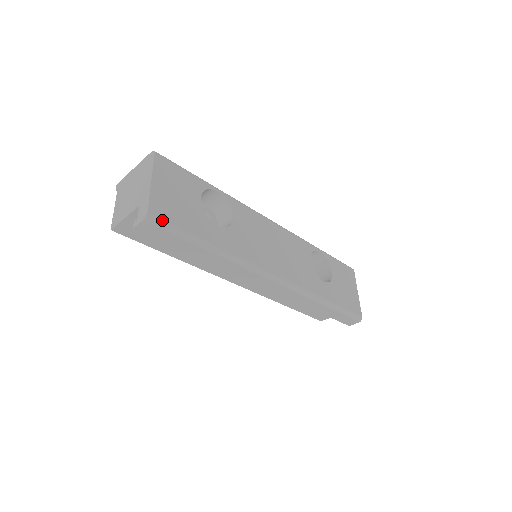
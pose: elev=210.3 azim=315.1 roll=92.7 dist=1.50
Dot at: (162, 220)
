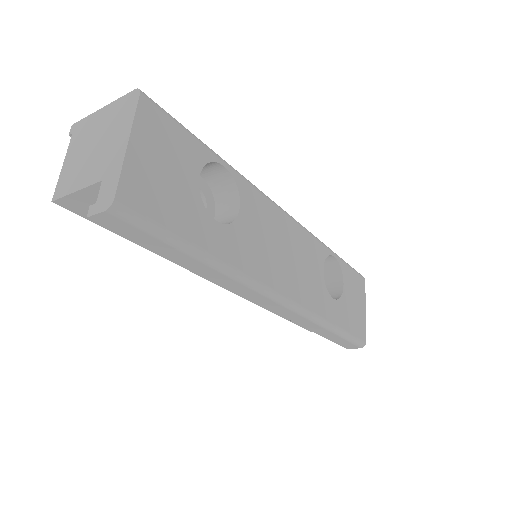
Dot at: (137, 213)
